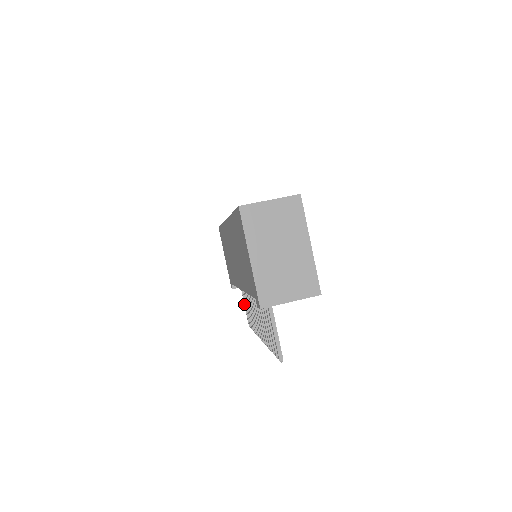
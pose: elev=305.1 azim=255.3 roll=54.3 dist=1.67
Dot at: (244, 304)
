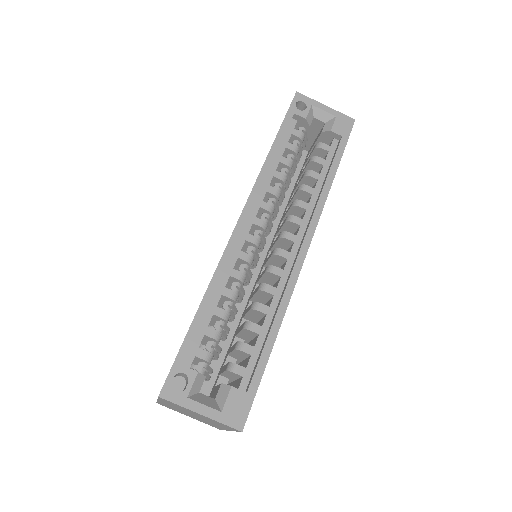
Dot at: occluded
